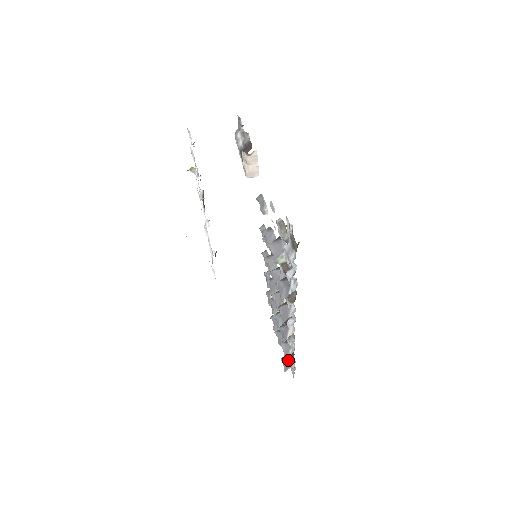
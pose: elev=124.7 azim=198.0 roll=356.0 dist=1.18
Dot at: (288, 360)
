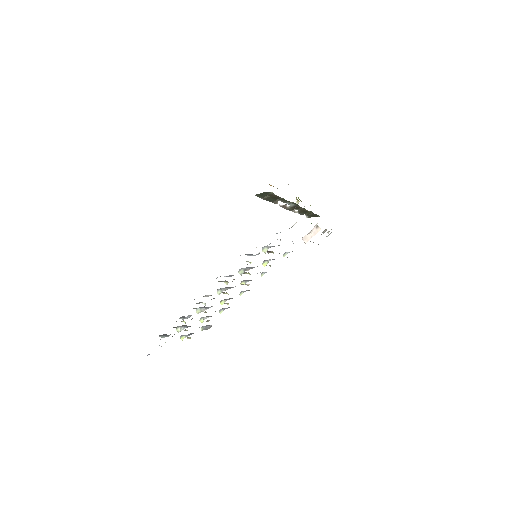
Dot at: (166, 335)
